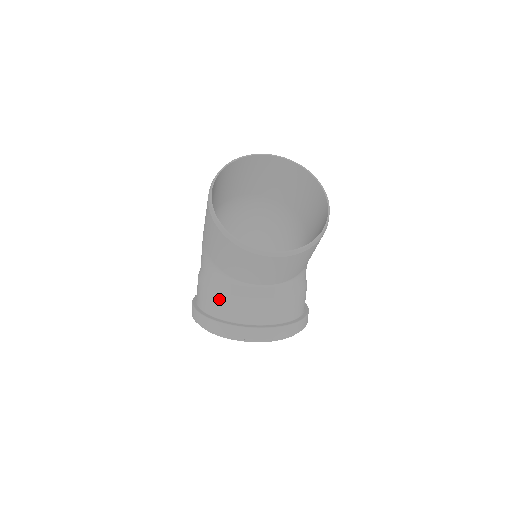
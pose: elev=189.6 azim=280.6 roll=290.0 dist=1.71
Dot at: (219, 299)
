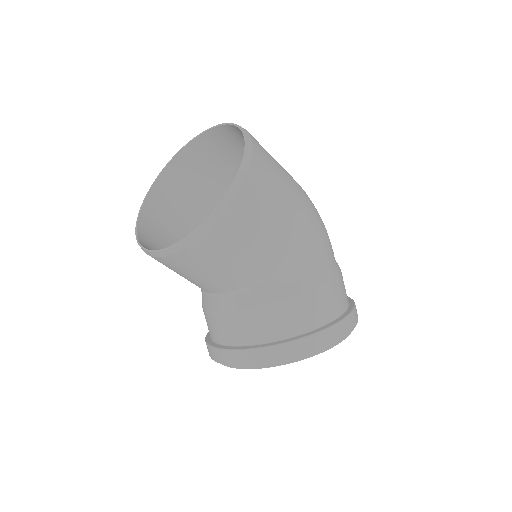
Dot at: occluded
